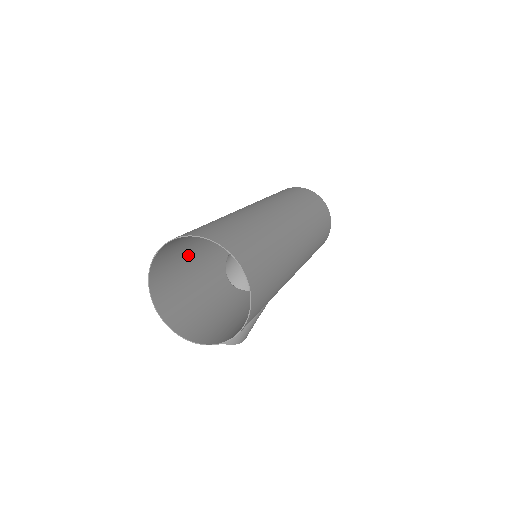
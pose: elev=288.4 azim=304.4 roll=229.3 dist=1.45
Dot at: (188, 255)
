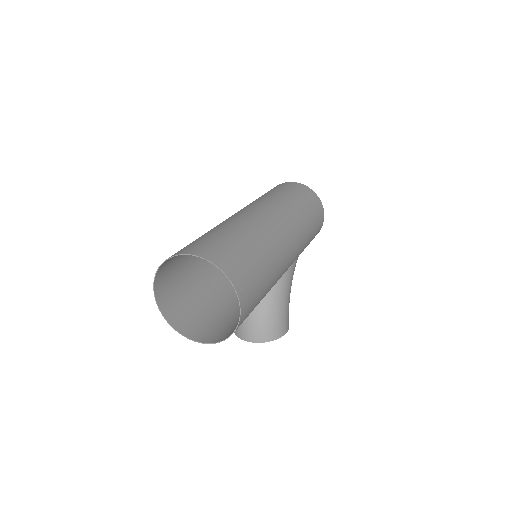
Dot at: (193, 280)
